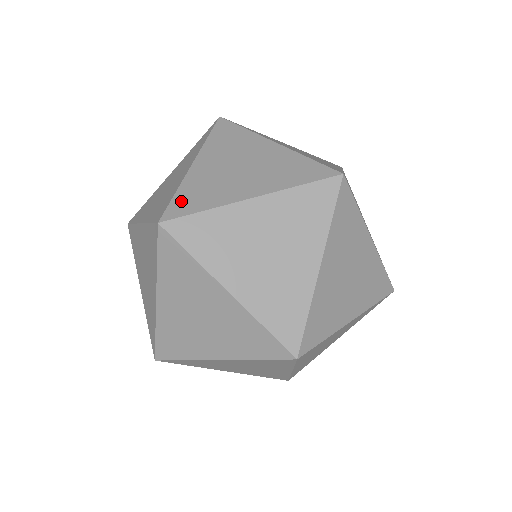
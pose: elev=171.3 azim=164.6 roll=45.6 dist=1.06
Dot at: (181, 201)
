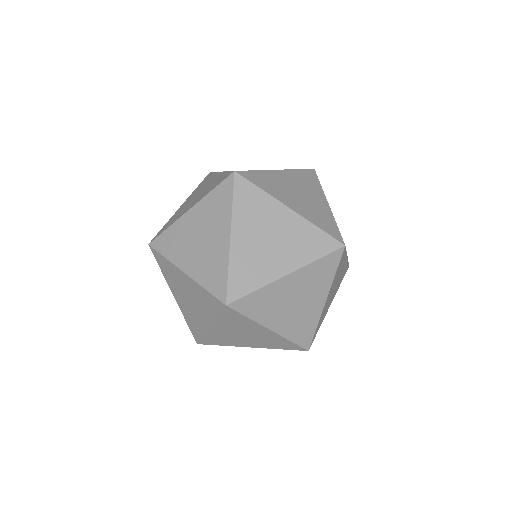
Dot at: (164, 238)
